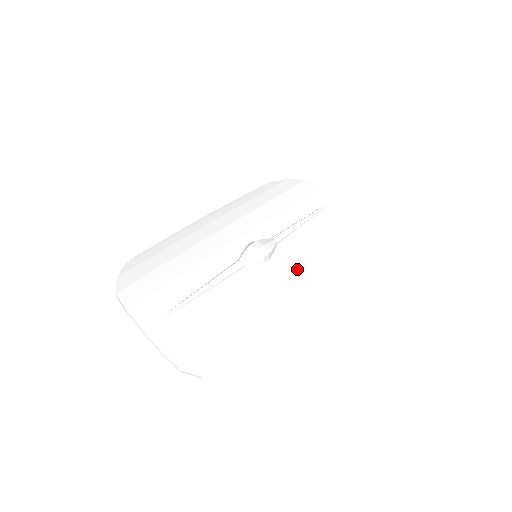
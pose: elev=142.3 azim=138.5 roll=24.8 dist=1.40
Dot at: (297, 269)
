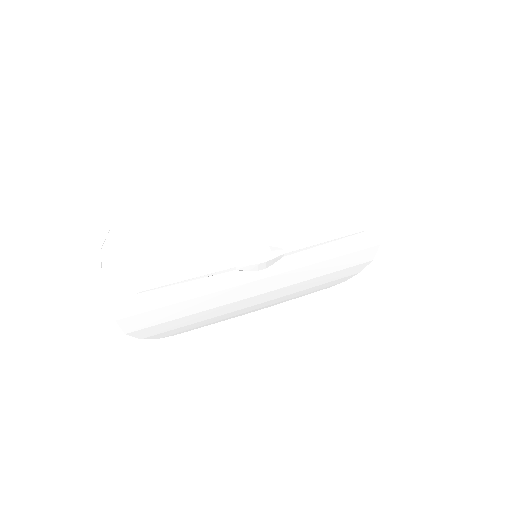
Dot at: (283, 282)
